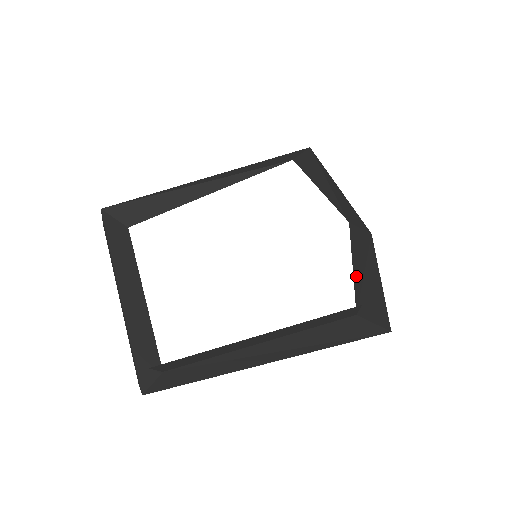
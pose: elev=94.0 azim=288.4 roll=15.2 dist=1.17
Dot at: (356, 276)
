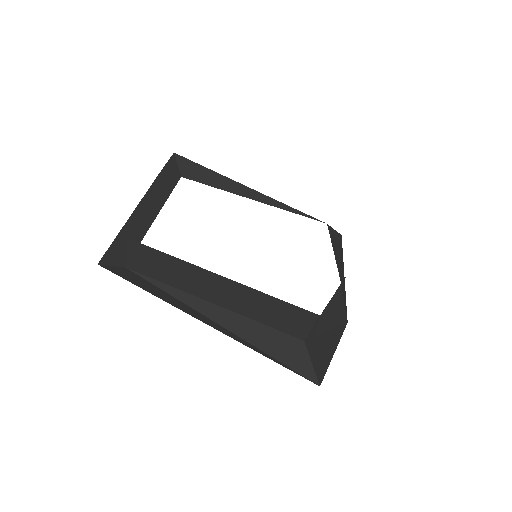
Dot at: (321, 320)
